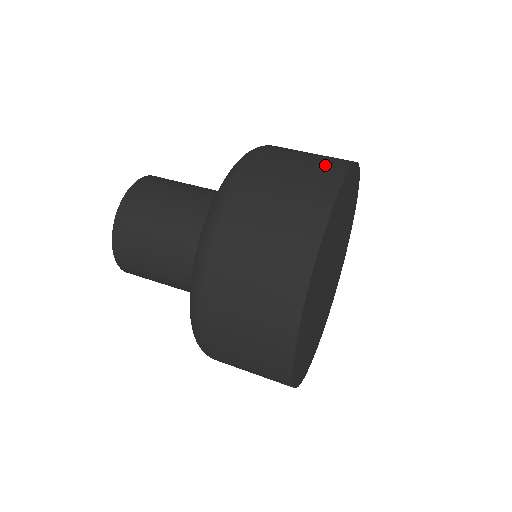
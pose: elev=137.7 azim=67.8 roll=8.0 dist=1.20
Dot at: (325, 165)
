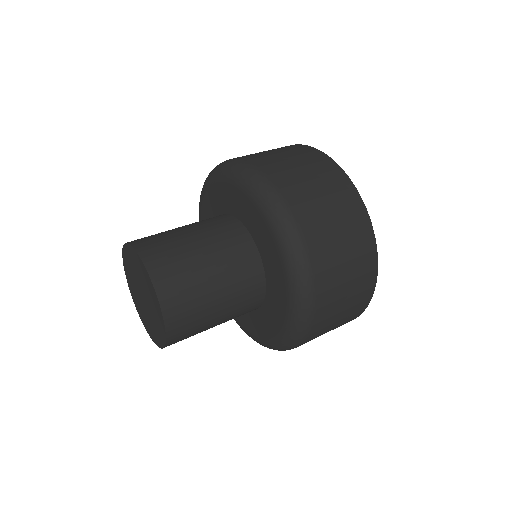
Dot at: (295, 149)
